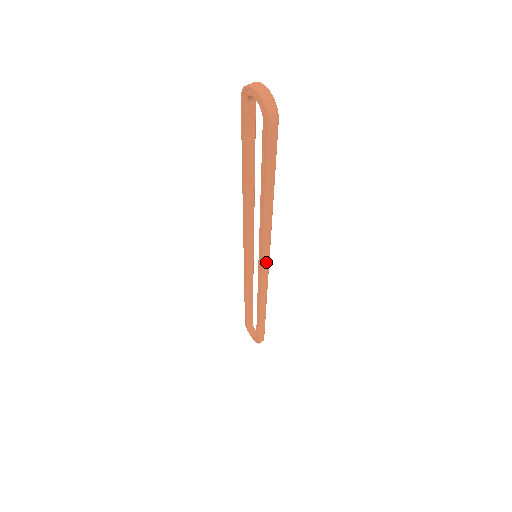
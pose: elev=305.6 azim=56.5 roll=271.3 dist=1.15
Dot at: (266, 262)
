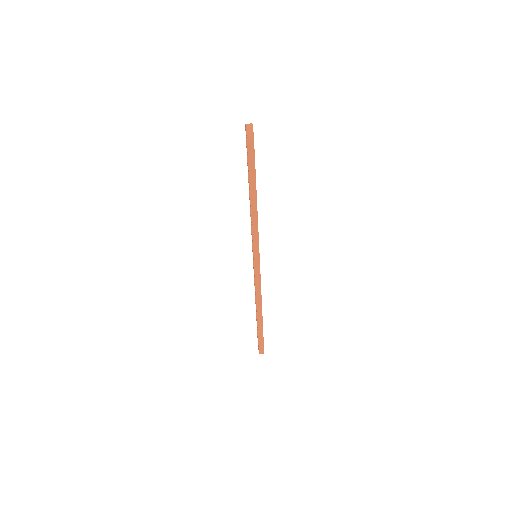
Dot at: (257, 257)
